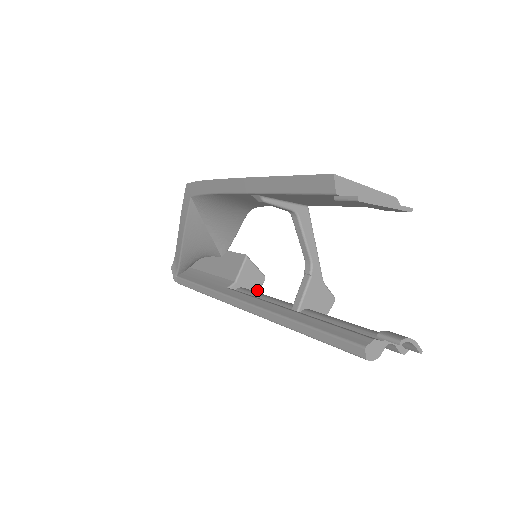
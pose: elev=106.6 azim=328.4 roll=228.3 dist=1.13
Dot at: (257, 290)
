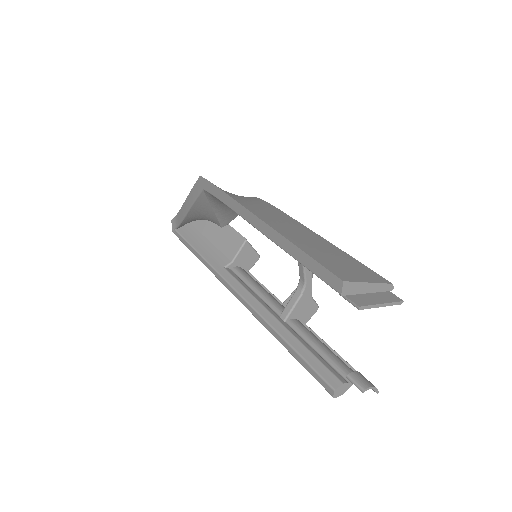
Dot at: (250, 268)
